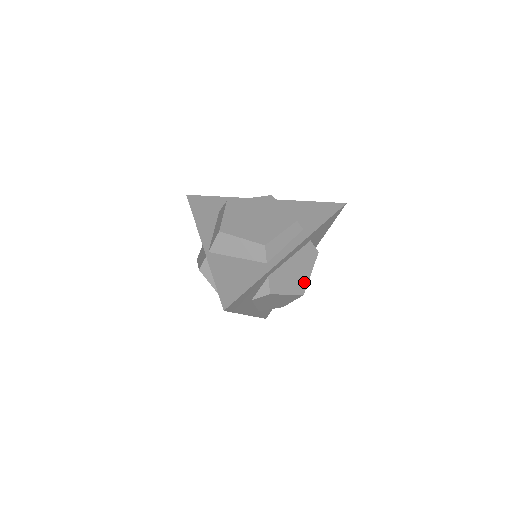
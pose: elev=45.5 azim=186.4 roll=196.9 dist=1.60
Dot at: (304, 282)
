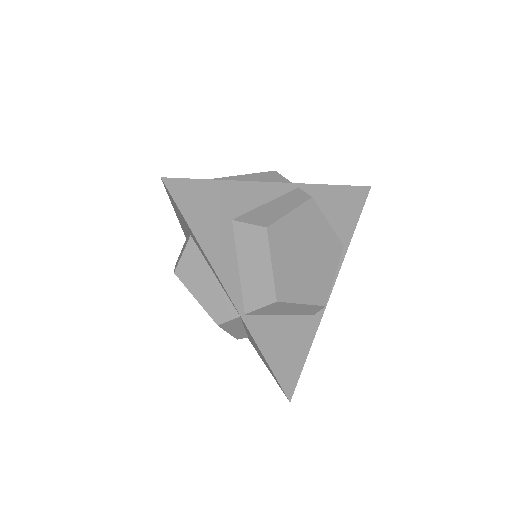
Dot at: occluded
